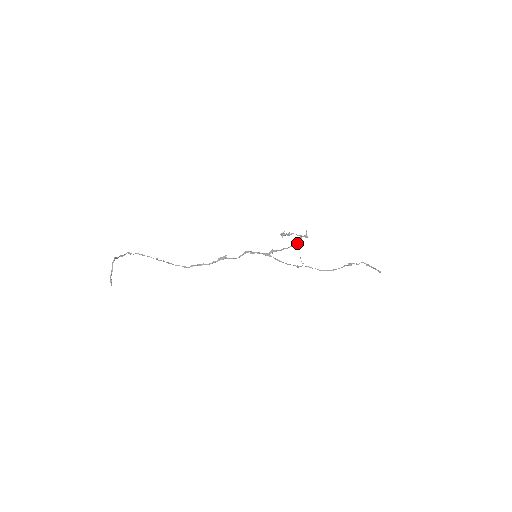
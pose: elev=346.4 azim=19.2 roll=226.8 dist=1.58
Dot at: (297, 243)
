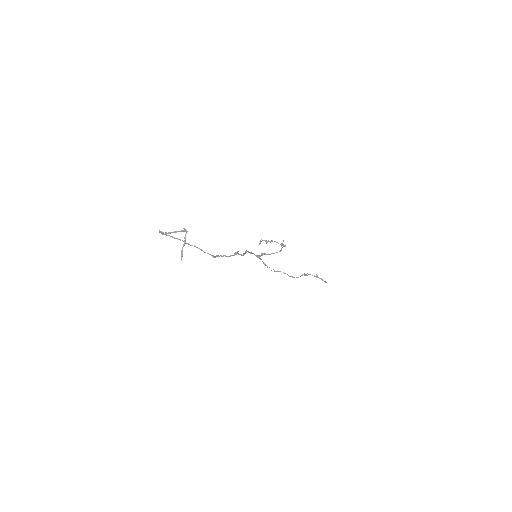
Dot at: (281, 250)
